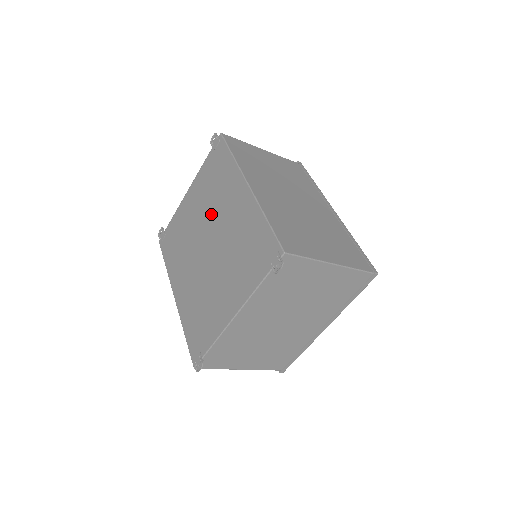
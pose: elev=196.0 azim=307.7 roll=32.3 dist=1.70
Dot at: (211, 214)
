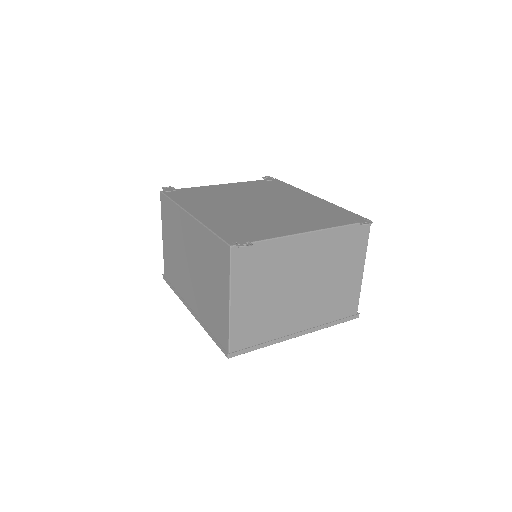
Dot at: (264, 196)
